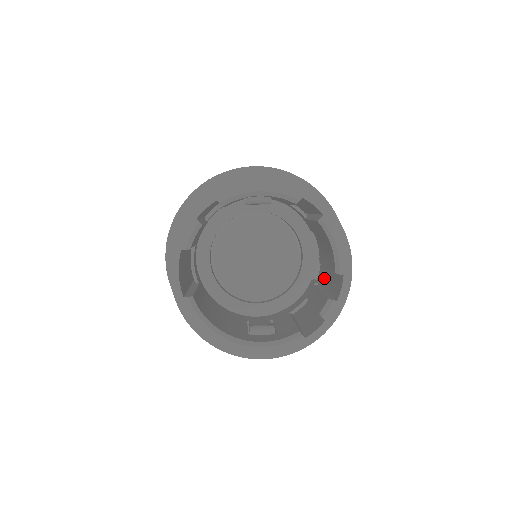
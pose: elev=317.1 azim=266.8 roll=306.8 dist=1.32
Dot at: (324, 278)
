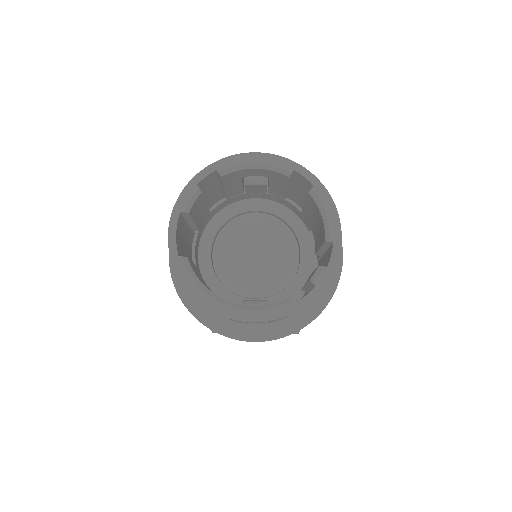
Dot at: occluded
